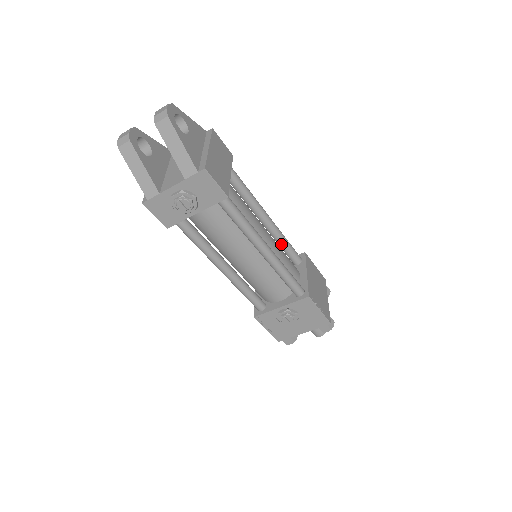
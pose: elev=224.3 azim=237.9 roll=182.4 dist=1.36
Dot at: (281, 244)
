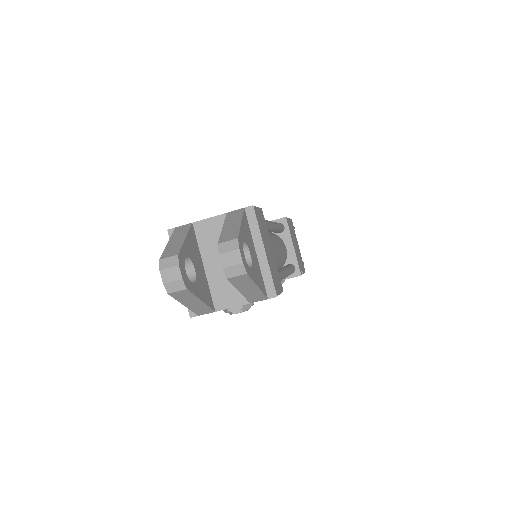
Dot at: (275, 232)
